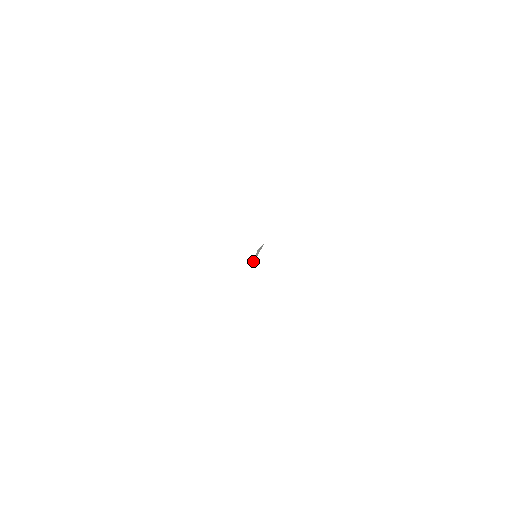
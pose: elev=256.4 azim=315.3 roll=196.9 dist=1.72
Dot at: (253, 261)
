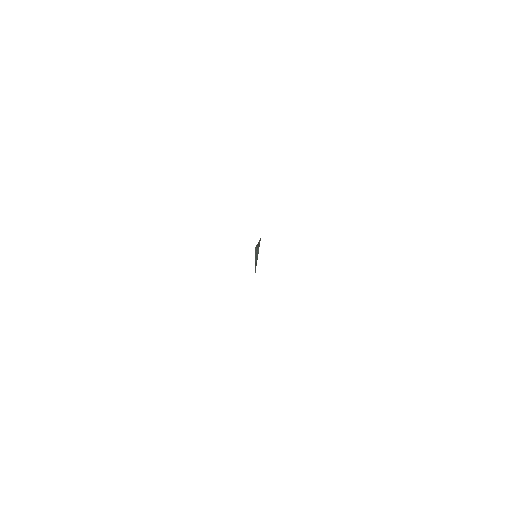
Dot at: (255, 262)
